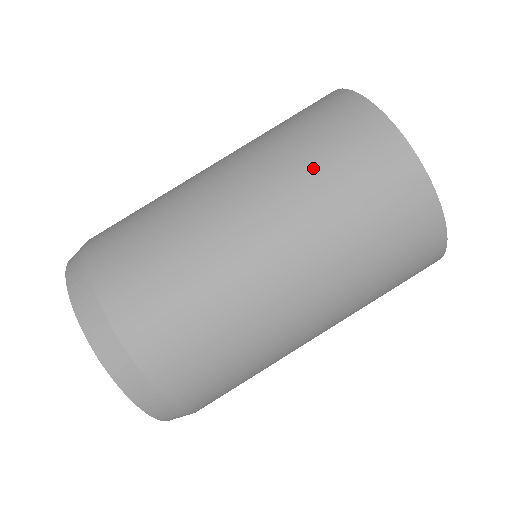
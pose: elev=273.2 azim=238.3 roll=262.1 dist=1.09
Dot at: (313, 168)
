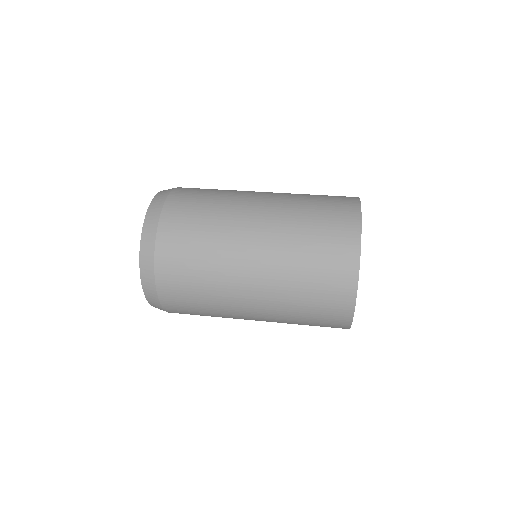
Dot at: (308, 195)
